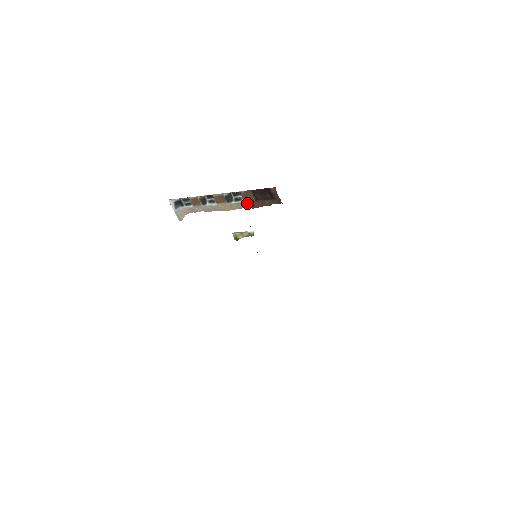
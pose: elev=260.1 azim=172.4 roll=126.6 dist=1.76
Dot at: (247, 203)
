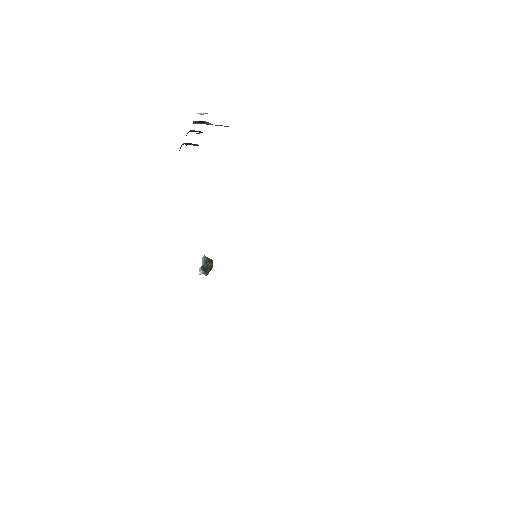
Dot at: occluded
